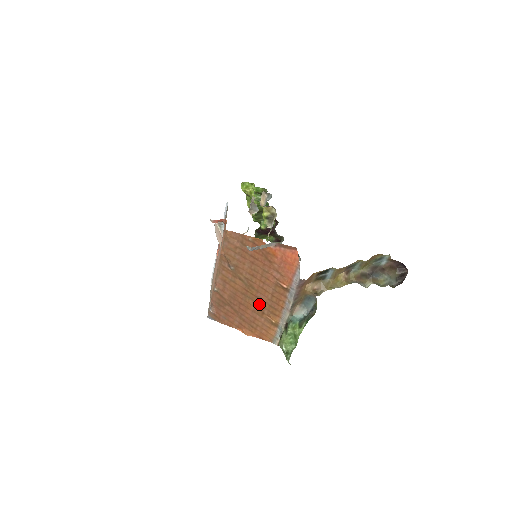
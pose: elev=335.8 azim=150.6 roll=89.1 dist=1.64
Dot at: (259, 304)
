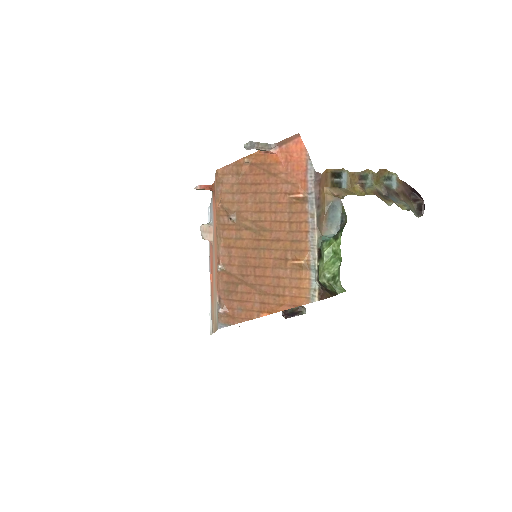
Dot at: (278, 249)
